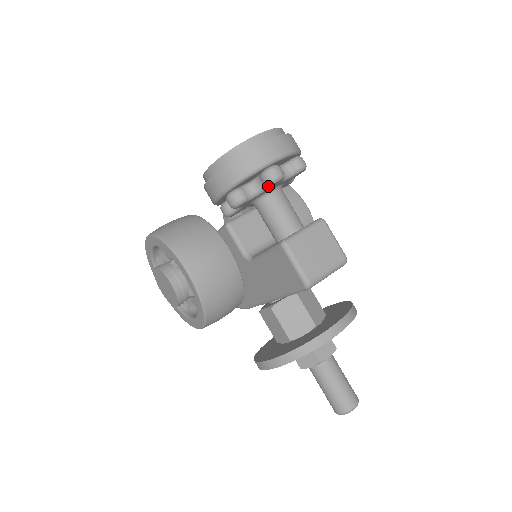
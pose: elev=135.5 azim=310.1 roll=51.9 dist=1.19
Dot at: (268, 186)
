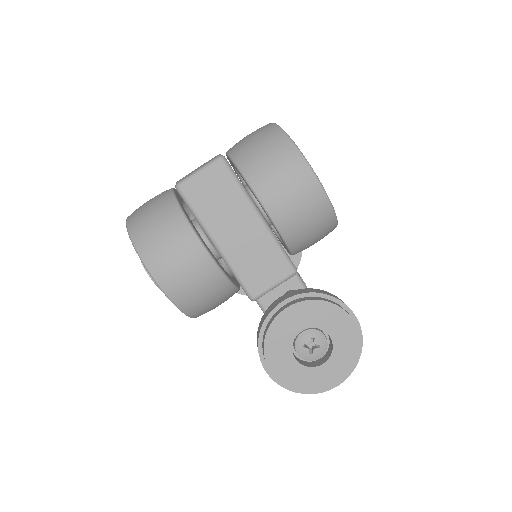
Dot at: occluded
